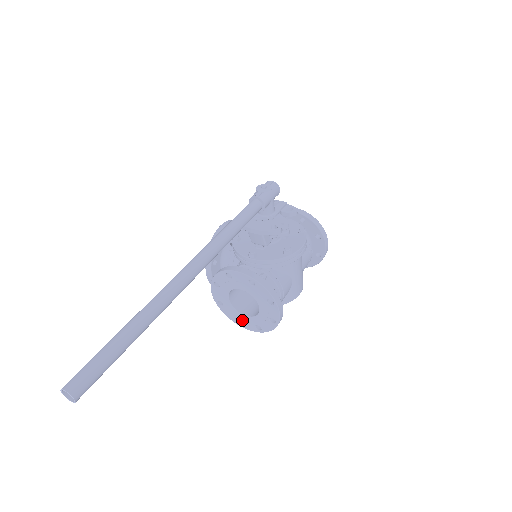
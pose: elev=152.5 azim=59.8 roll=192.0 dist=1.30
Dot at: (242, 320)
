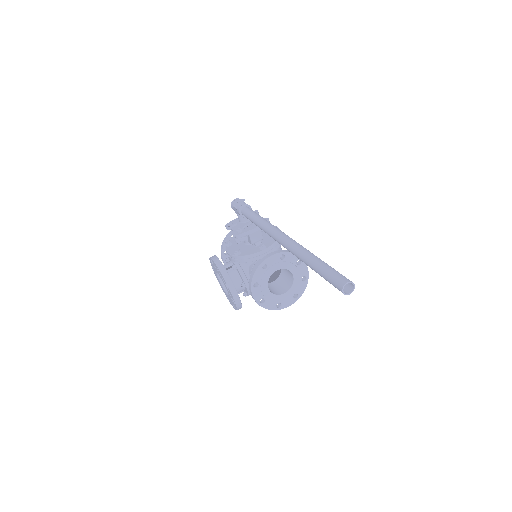
Dot at: (283, 301)
